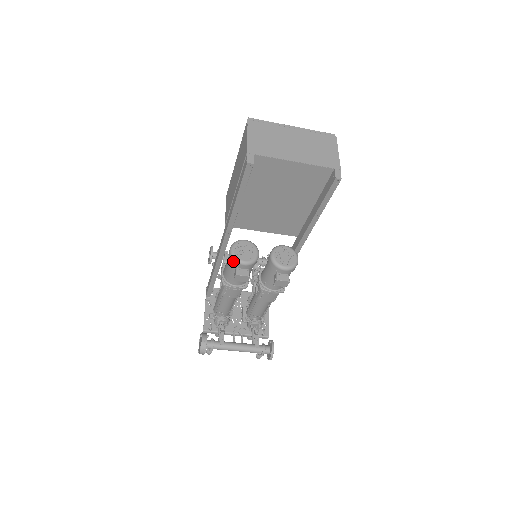
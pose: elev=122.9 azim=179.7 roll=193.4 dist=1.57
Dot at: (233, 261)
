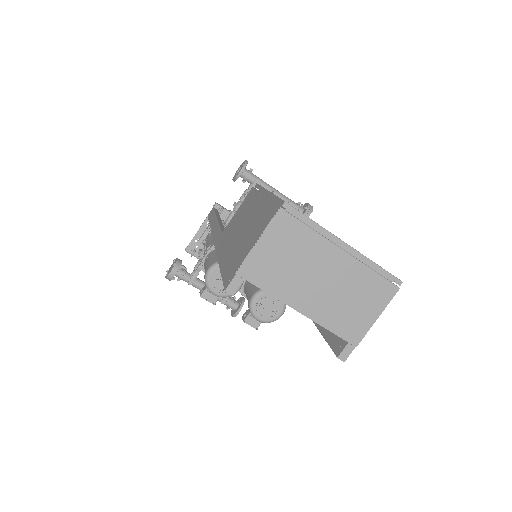
Dot at: (205, 282)
